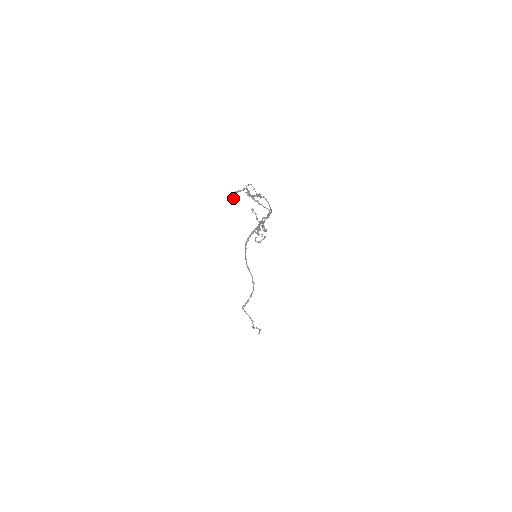
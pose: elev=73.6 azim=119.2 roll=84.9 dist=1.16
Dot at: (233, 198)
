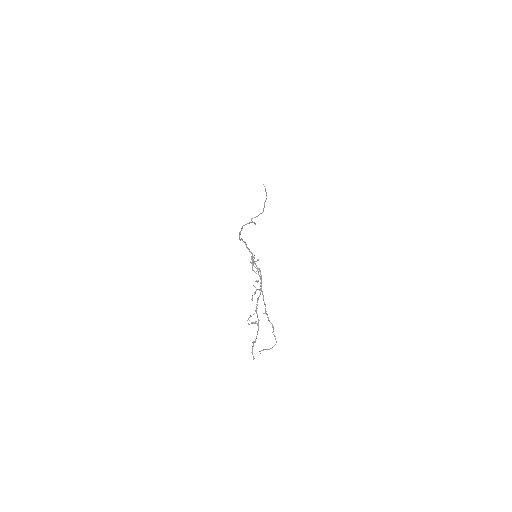
Dot at: (253, 359)
